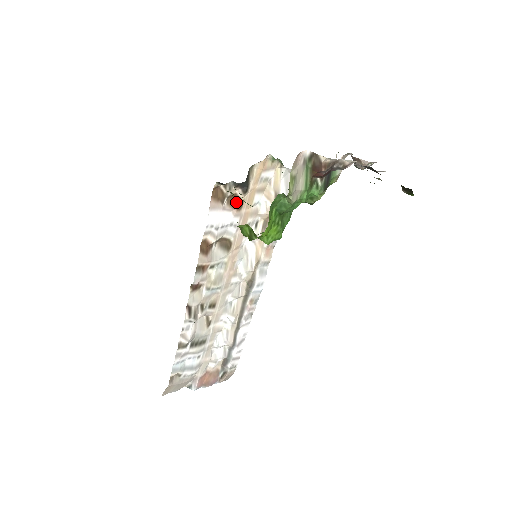
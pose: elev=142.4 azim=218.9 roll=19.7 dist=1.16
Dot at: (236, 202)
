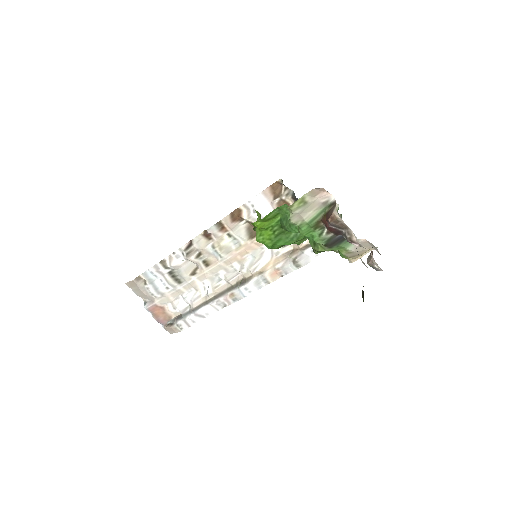
Dot at: occluded
